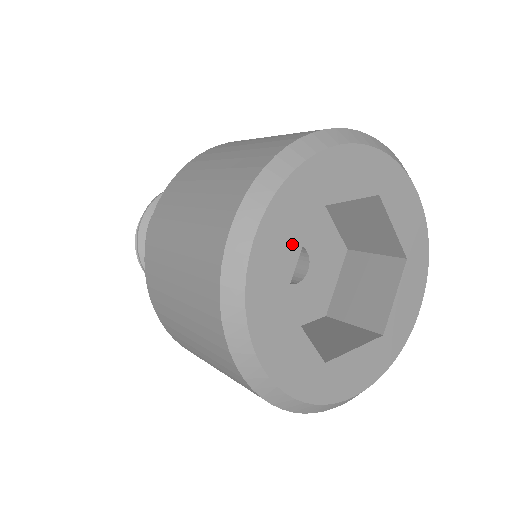
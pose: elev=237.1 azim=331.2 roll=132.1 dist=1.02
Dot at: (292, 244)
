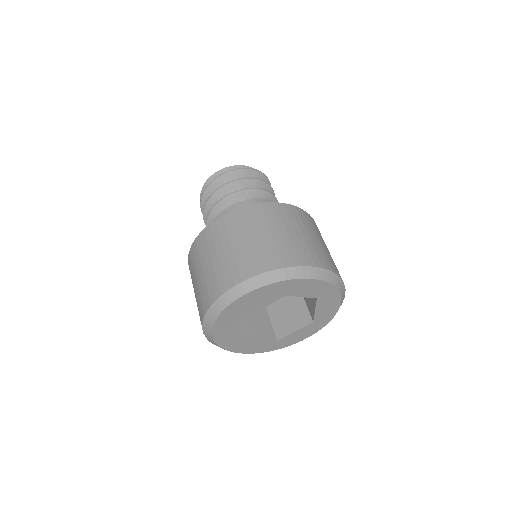
Dot at: (257, 303)
